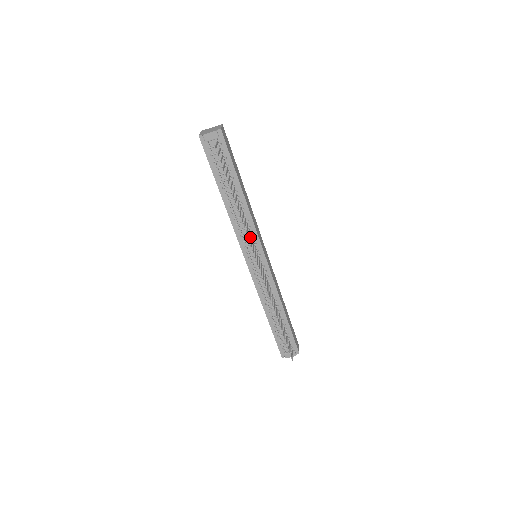
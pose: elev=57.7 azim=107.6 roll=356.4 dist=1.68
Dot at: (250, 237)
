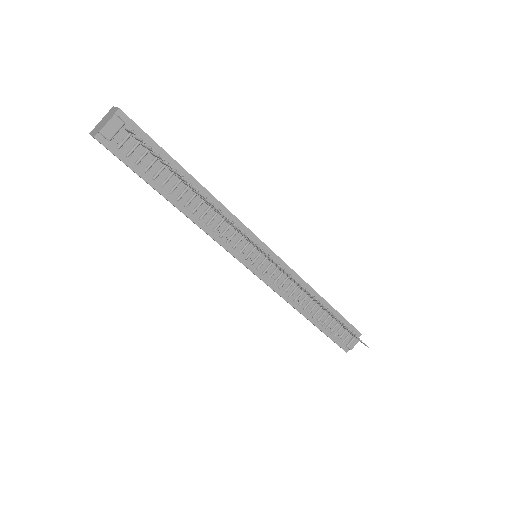
Dot at: (239, 236)
